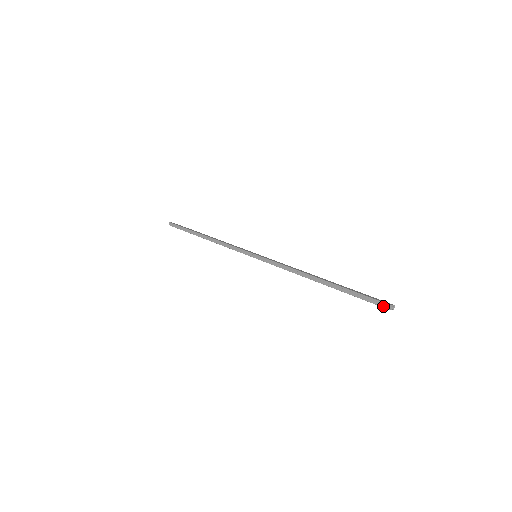
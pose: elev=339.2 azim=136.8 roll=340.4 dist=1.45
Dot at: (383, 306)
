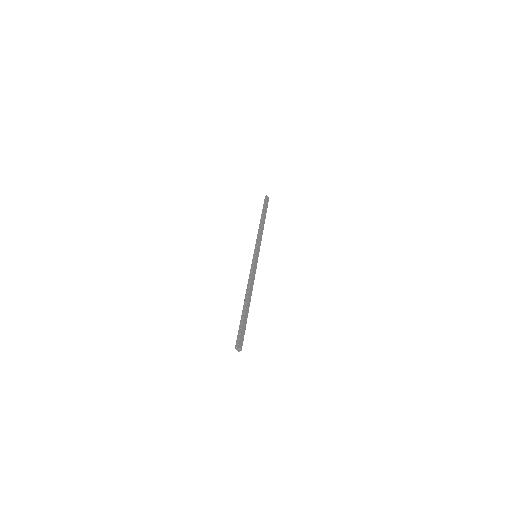
Dot at: (237, 343)
